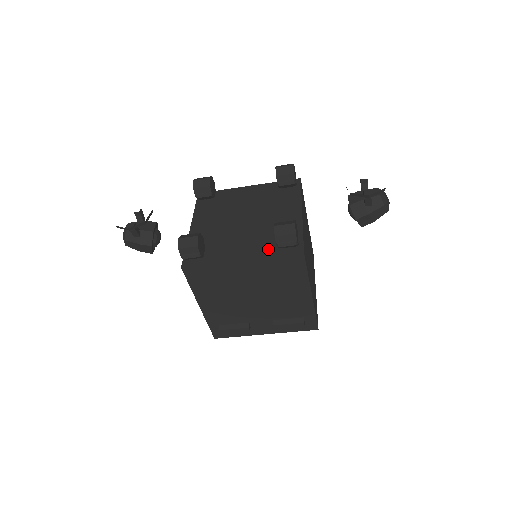
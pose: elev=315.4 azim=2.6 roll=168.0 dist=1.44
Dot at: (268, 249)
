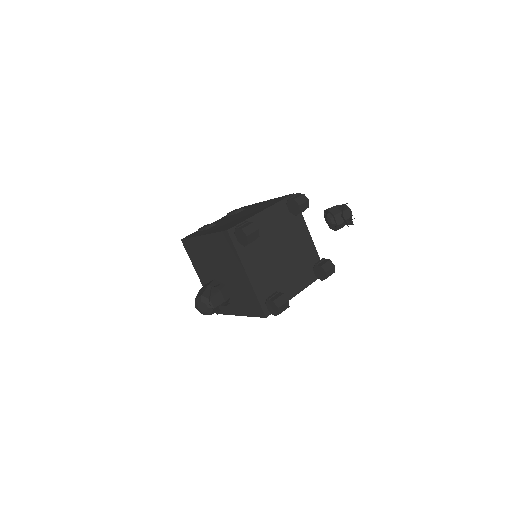
Dot at: (307, 278)
